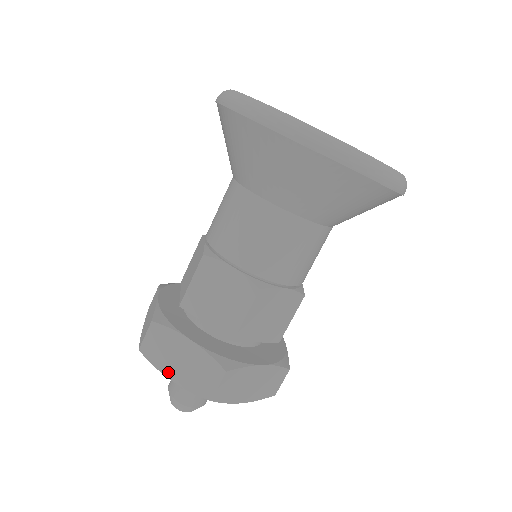
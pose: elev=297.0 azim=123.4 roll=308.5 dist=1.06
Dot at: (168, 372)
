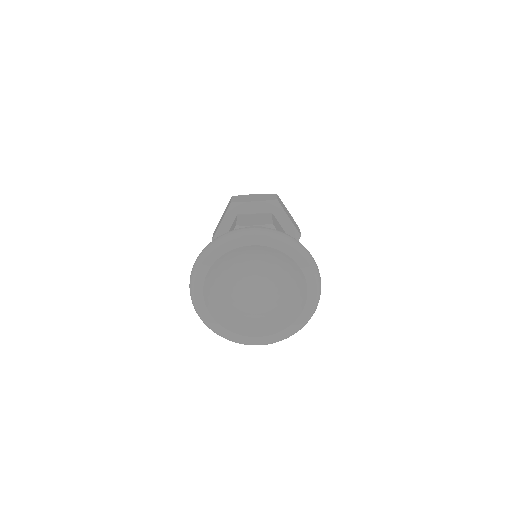
Dot at: occluded
